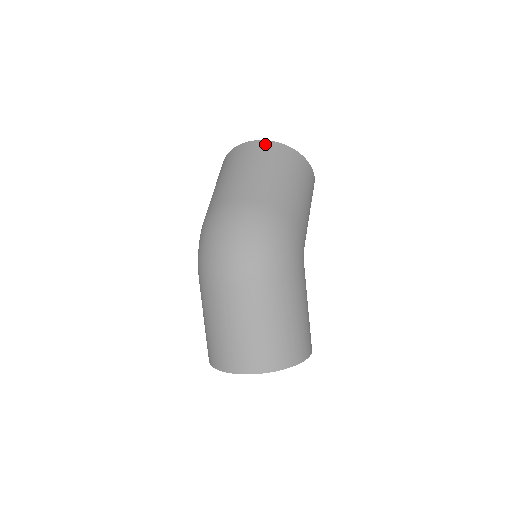
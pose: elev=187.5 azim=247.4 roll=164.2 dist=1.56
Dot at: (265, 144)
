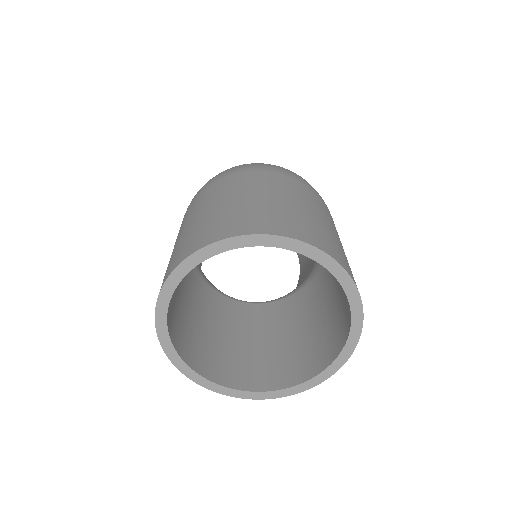
Dot at: occluded
